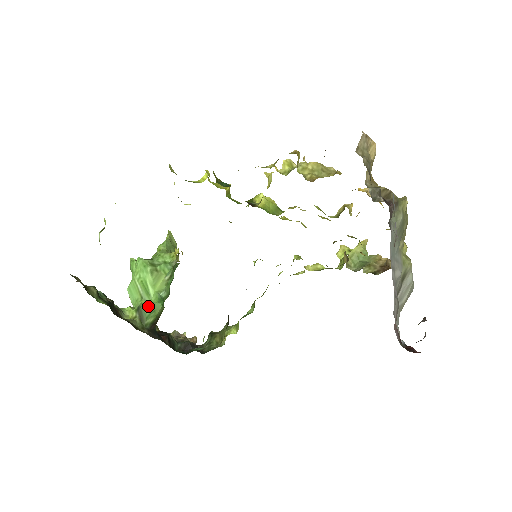
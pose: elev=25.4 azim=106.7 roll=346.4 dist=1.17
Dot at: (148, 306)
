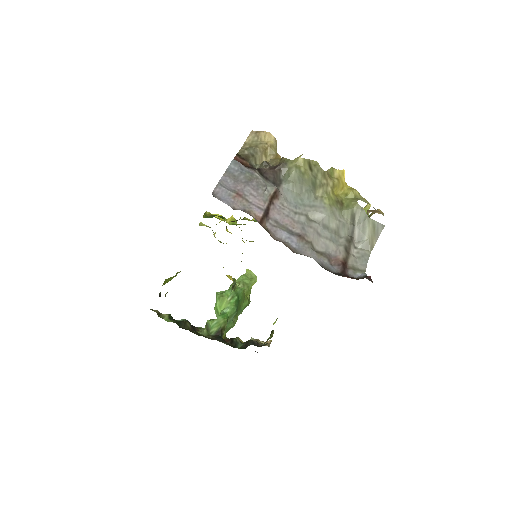
Dot at: (212, 320)
